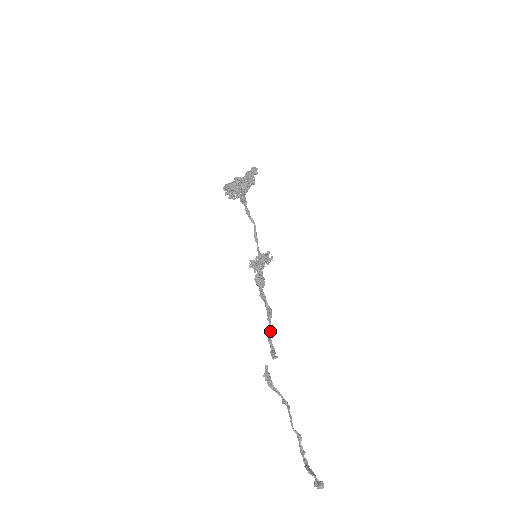
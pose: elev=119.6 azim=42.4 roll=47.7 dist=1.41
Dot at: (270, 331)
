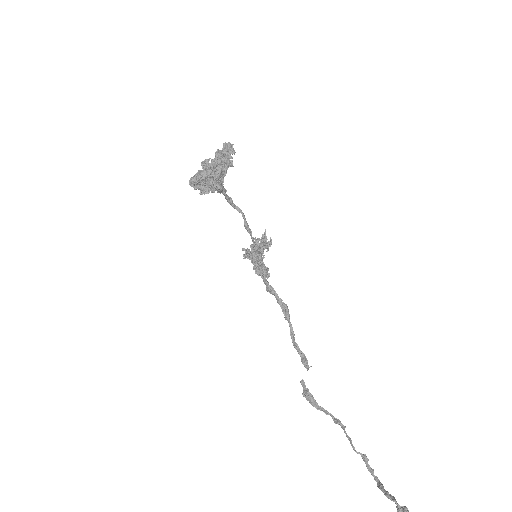
Dot at: (292, 333)
